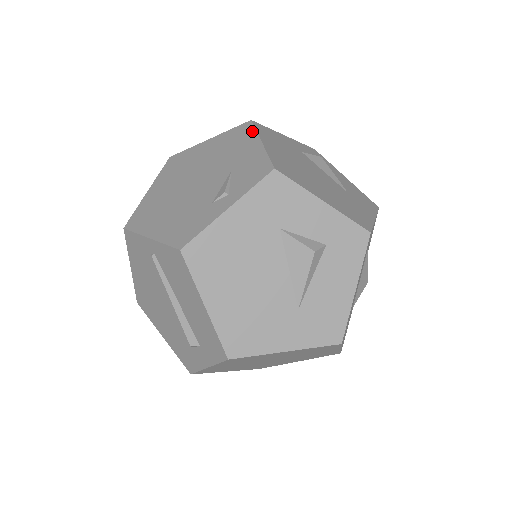
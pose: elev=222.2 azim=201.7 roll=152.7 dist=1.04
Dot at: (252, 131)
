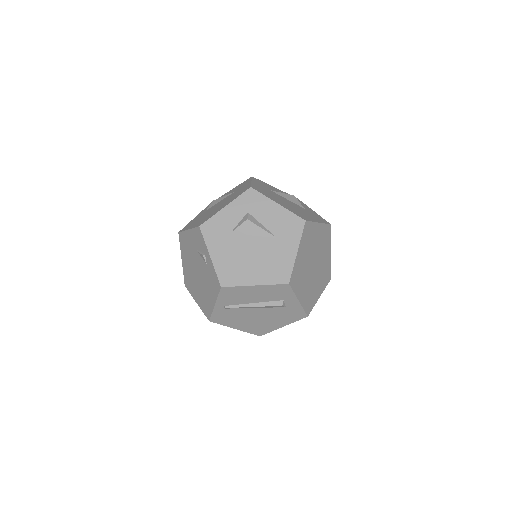
Dot at: (183, 233)
